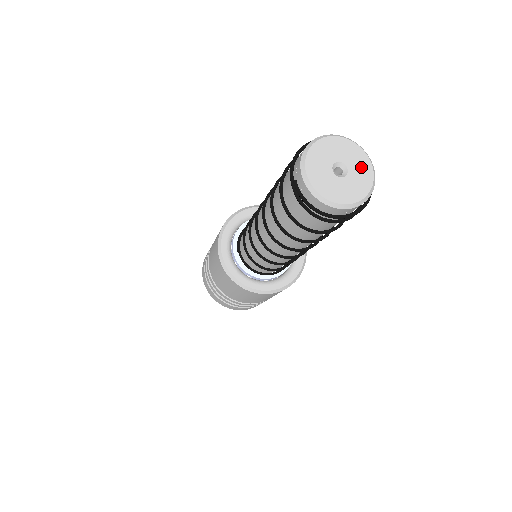
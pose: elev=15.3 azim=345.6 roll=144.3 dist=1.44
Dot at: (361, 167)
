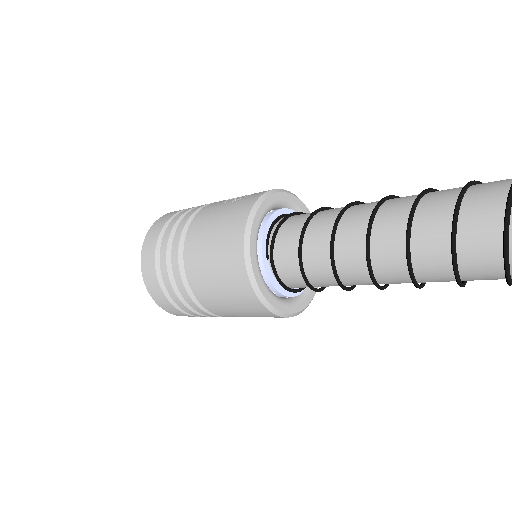
Dot at: out of frame
